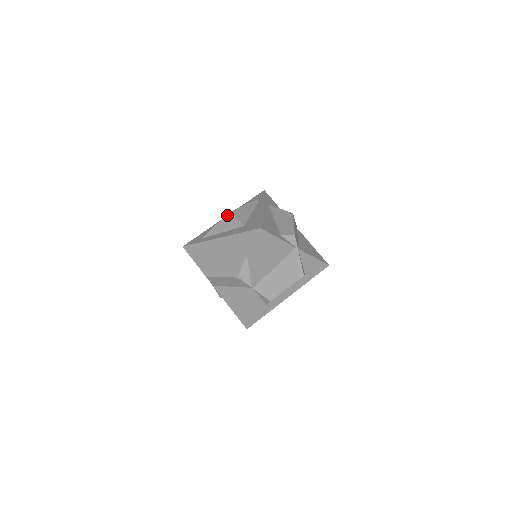
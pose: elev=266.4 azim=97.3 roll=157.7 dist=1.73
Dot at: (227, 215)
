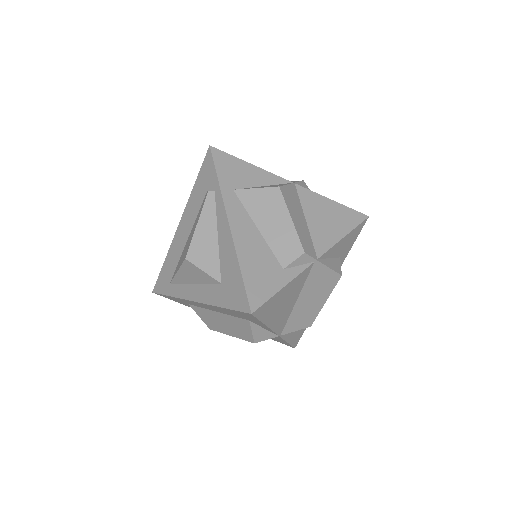
Dot at: (184, 263)
